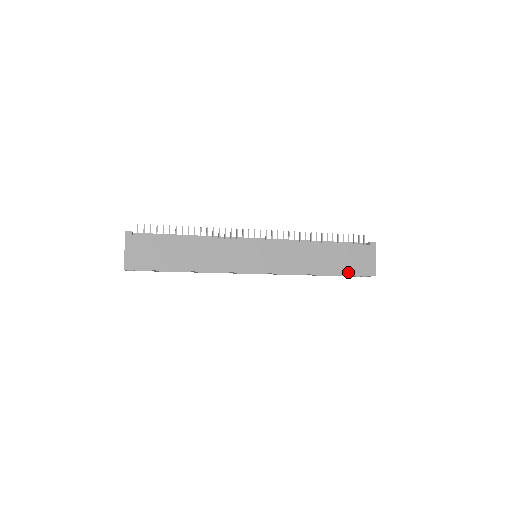
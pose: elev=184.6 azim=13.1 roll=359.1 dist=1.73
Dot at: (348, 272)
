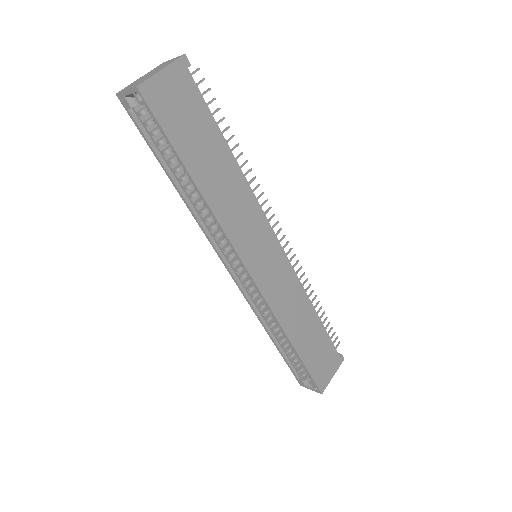
Dot at: (309, 366)
